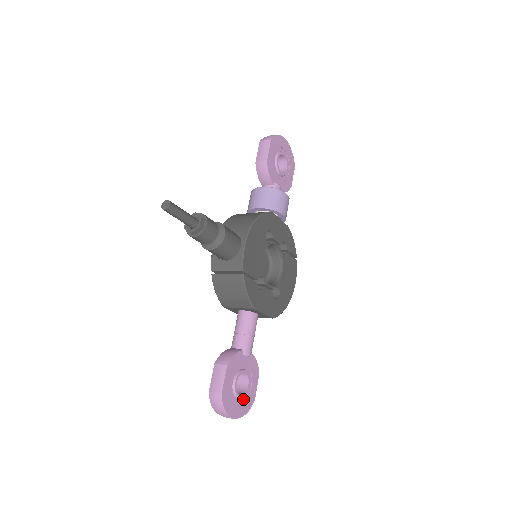
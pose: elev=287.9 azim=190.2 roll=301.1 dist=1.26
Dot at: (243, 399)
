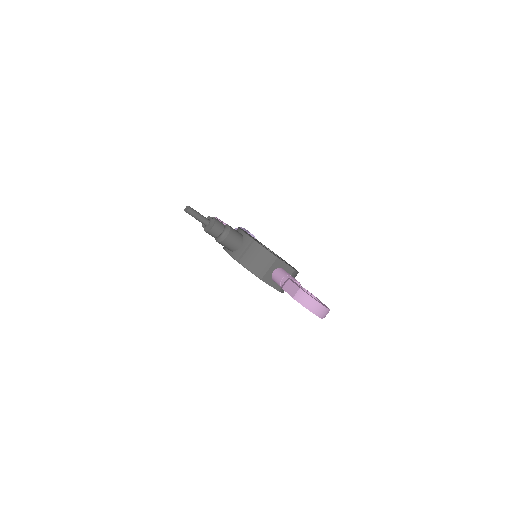
Dot at: occluded
